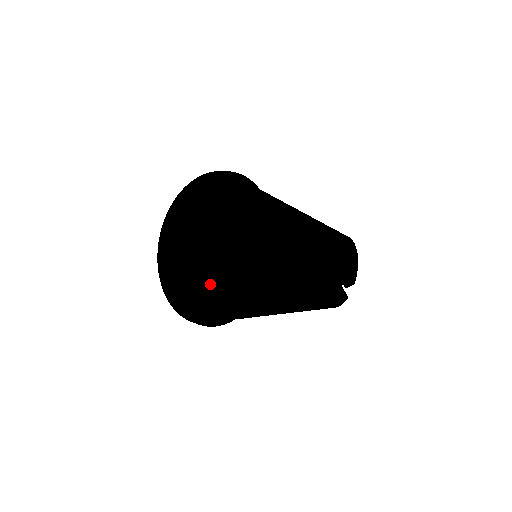
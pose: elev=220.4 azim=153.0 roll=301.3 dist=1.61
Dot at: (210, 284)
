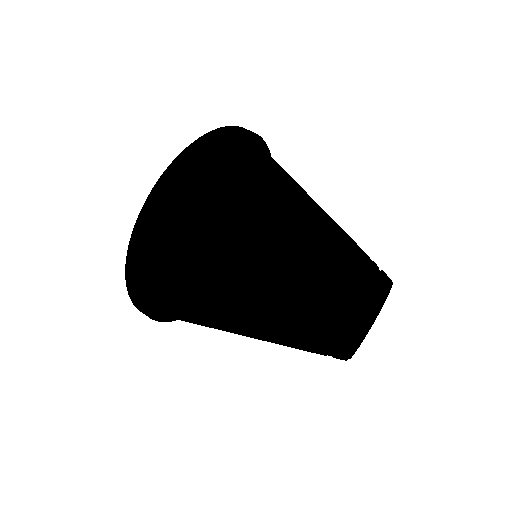
Dot at: (248, 198)
